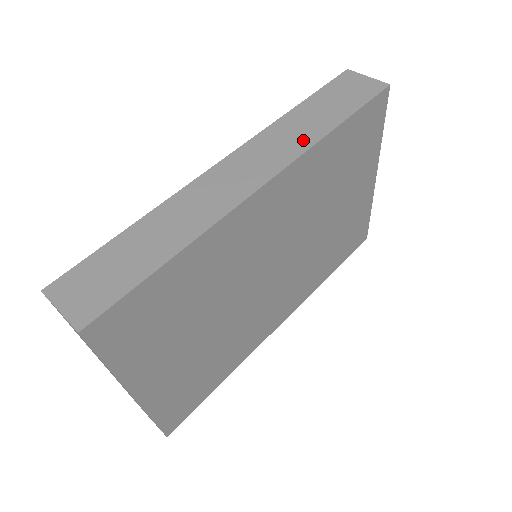
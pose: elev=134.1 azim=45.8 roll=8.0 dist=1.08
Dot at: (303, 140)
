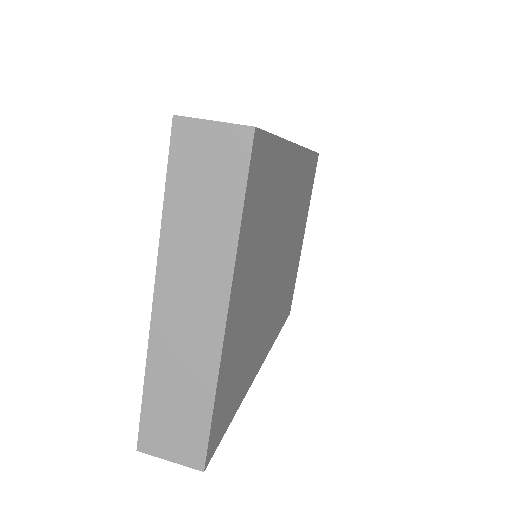
Dot at: occluded
